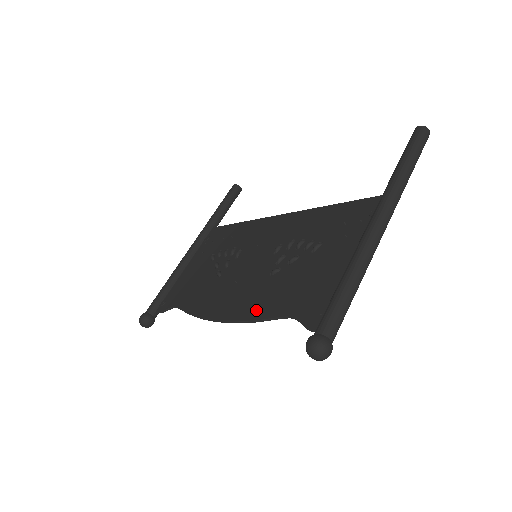
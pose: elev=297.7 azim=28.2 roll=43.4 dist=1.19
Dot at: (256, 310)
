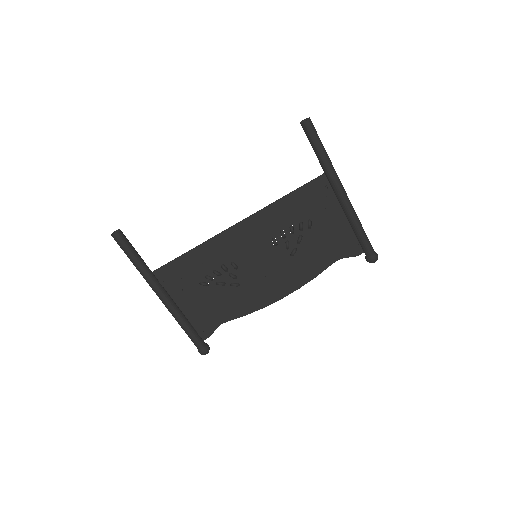
Dot at: (310, 274)
